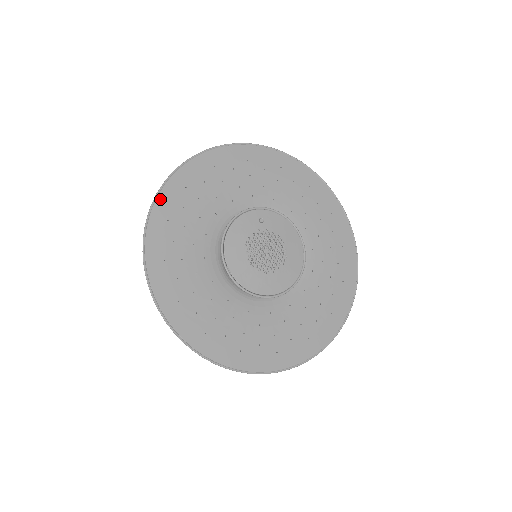
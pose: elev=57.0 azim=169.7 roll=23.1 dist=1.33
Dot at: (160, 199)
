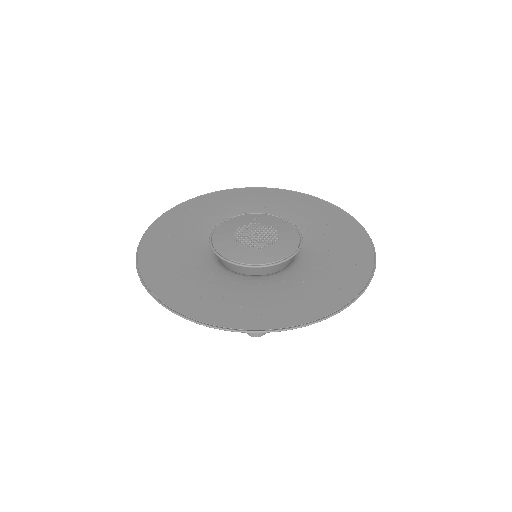
Dot at: (166, 215)
